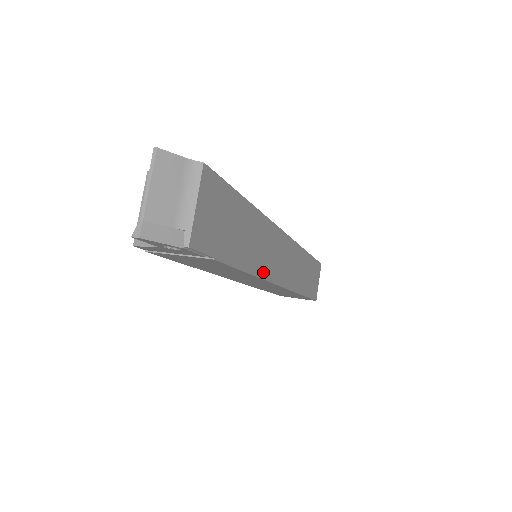
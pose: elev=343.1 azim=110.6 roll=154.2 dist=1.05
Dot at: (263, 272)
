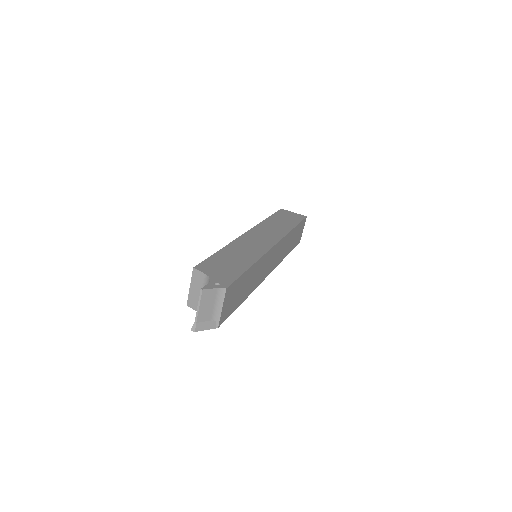
Dot at: (259, 282)
